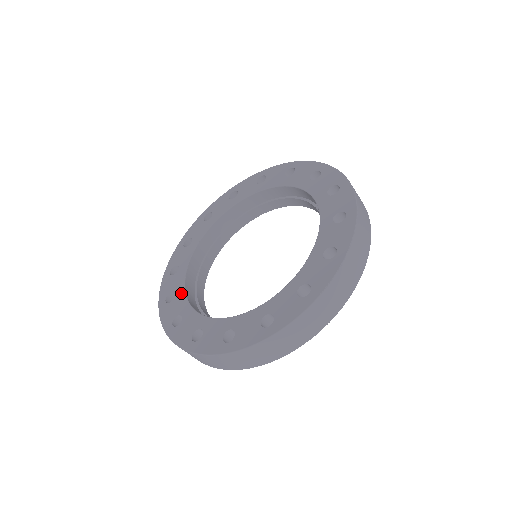
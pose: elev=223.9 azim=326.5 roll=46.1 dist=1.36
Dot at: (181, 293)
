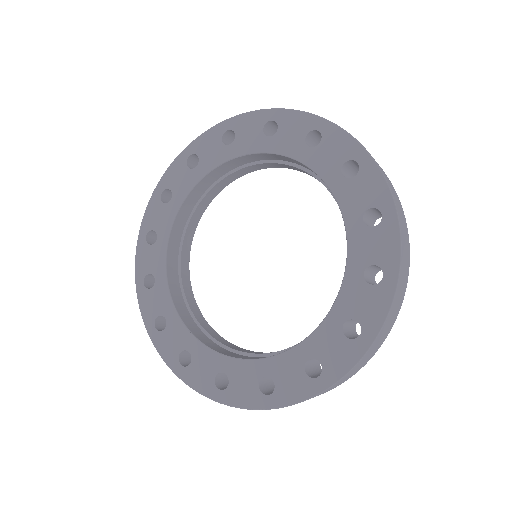
Dot at: (174, 208)
